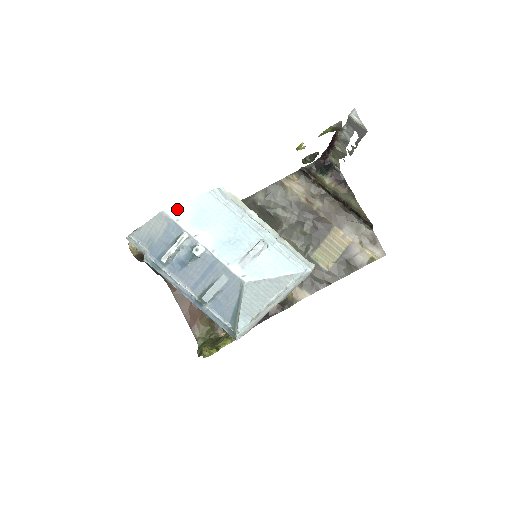
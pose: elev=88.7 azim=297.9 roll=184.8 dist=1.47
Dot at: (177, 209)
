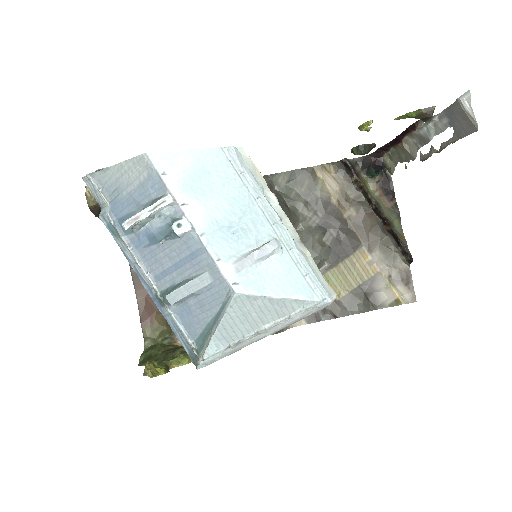
Dot at: (168, 158)
